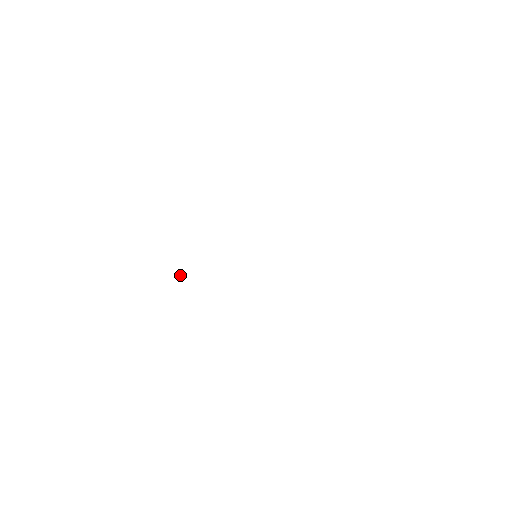
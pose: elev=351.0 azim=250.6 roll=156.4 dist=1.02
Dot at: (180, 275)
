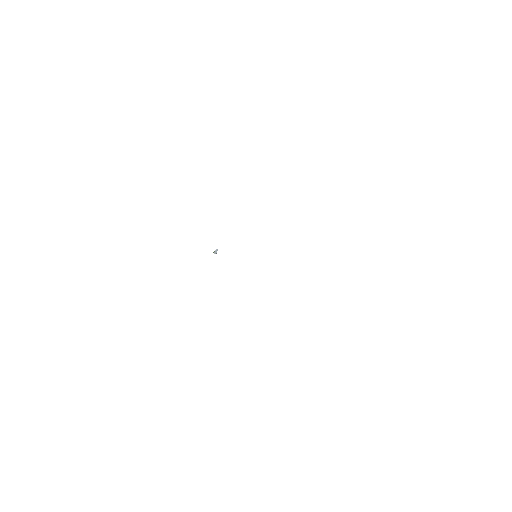
Dot at: (216, 252)
